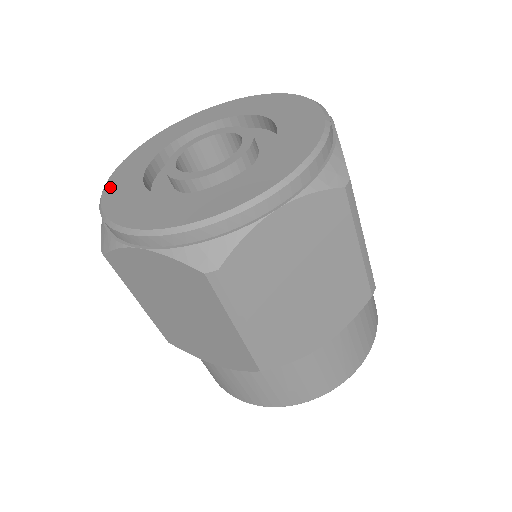
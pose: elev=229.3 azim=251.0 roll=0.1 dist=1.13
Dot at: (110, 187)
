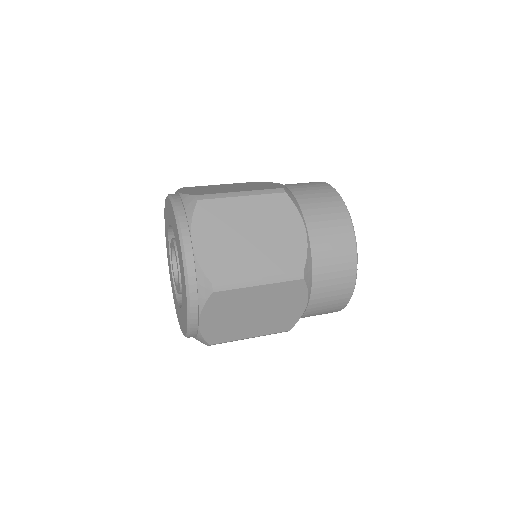
Dot at: (171, 286)
